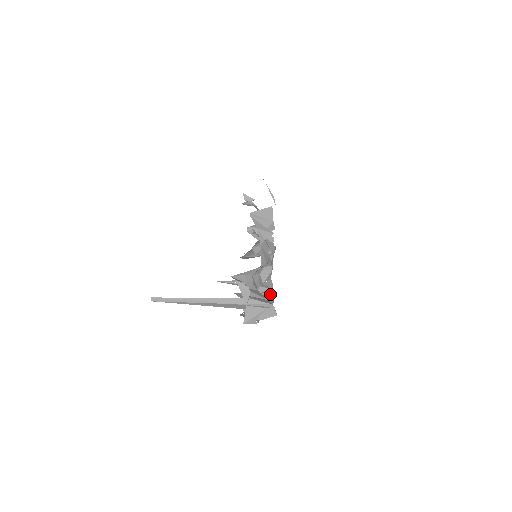
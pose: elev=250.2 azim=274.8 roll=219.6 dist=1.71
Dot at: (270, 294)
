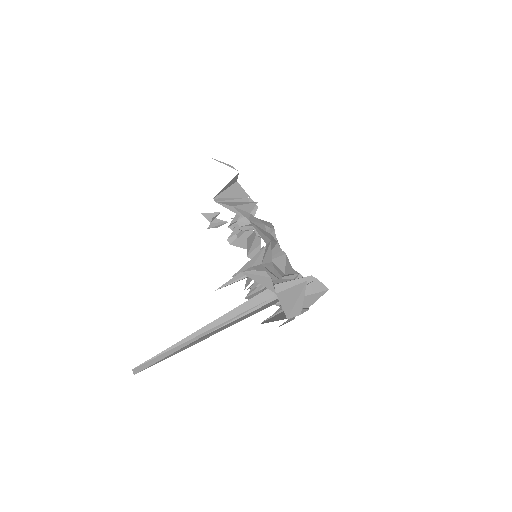
Dot at: occluded
